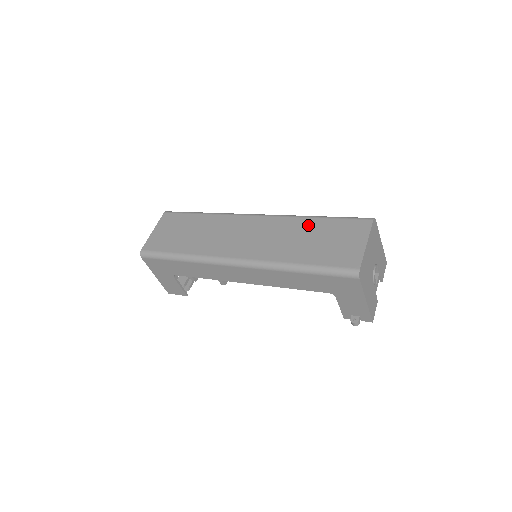
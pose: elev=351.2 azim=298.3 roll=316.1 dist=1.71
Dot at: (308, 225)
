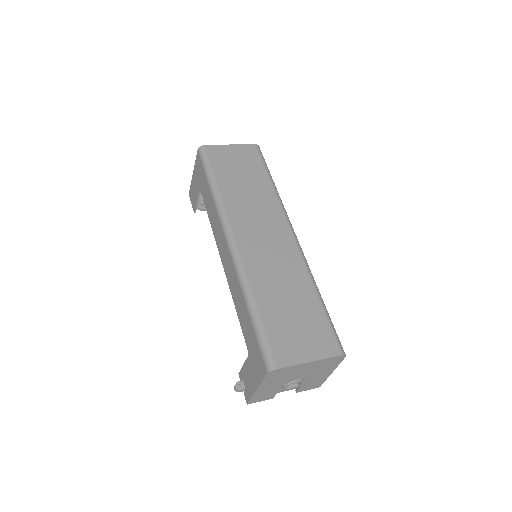
Dot at: (305, 291)
